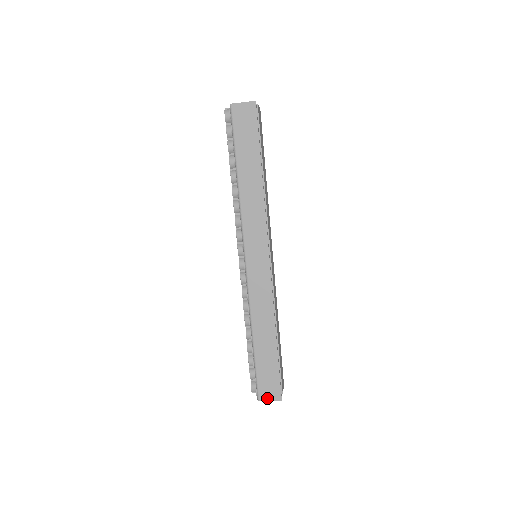
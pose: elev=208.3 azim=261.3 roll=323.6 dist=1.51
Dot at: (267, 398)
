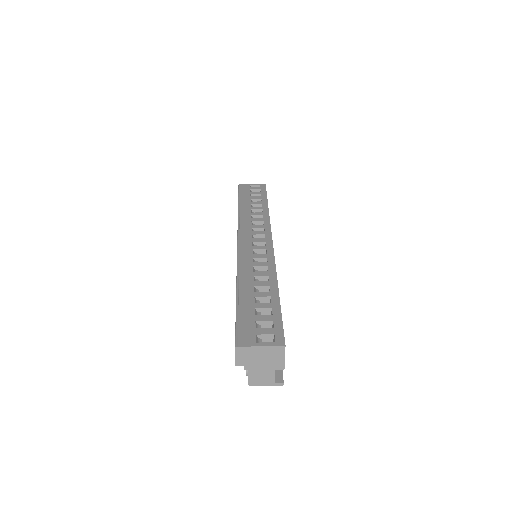
Dot at: occluded
